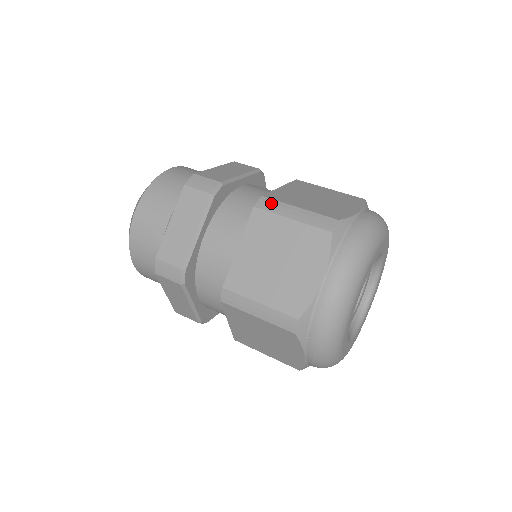
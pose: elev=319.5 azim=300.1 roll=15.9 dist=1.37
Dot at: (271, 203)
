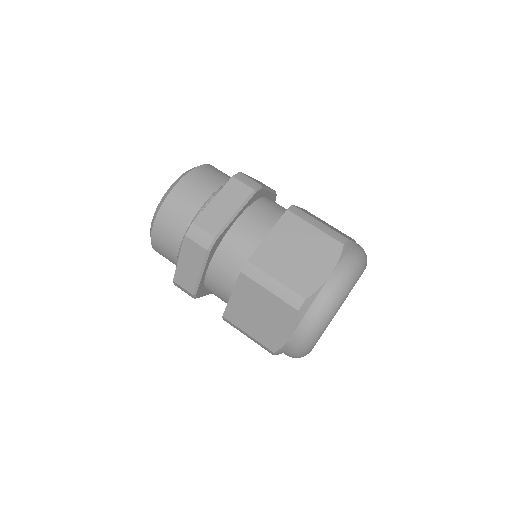
Dot at: (300, 212)
